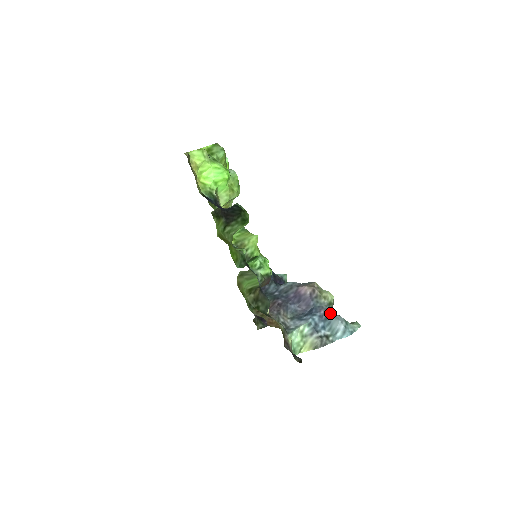
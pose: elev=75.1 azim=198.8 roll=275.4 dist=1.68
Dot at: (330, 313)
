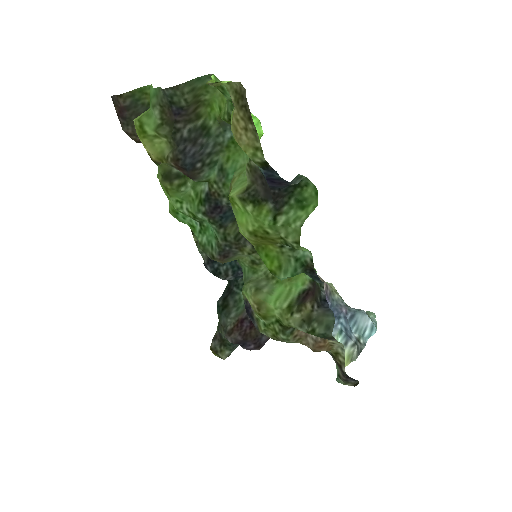
Dot at: (353, 310)
